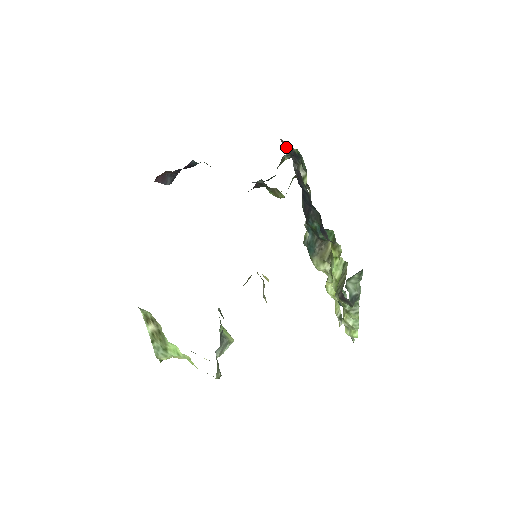
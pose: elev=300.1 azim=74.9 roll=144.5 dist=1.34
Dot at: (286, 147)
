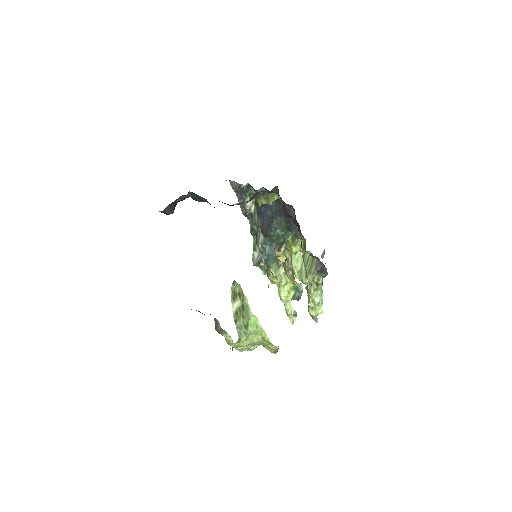
Dot at: (235, 186)
